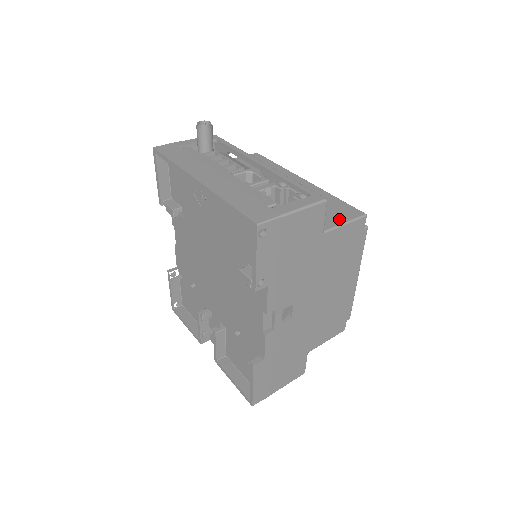
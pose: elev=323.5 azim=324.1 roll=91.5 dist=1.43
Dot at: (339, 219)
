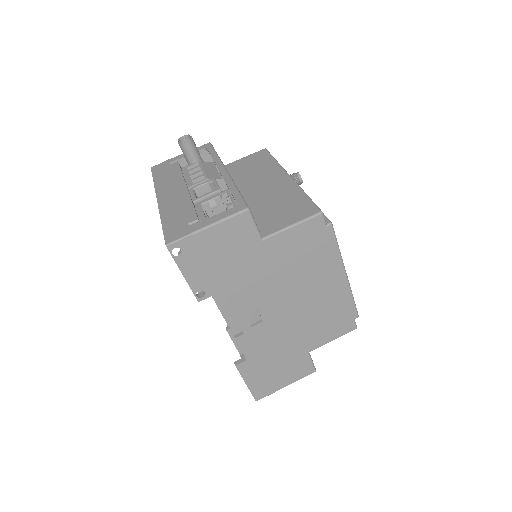
Dot at: (288, 221)
